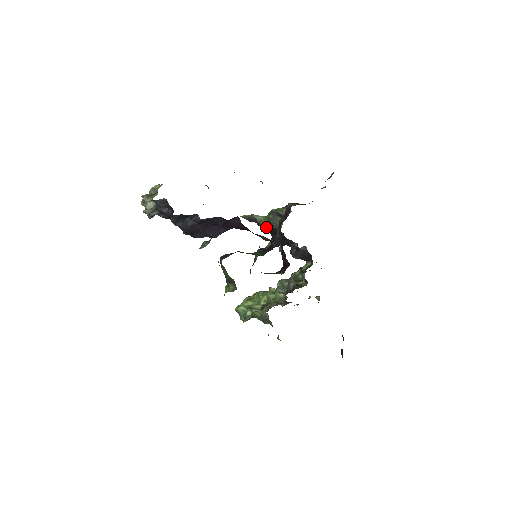
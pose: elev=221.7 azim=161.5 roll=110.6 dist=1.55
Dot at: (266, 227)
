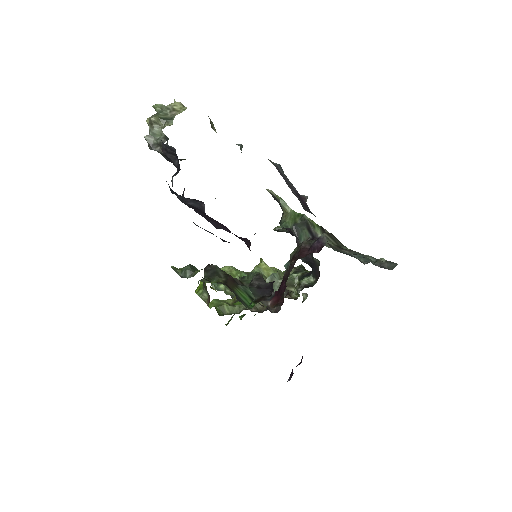
Dot at: (287, 227)
